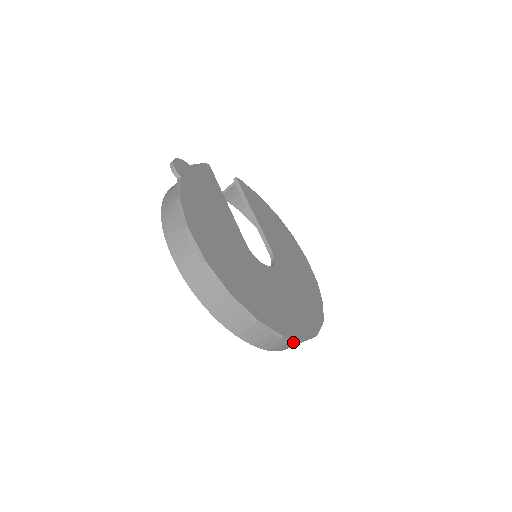
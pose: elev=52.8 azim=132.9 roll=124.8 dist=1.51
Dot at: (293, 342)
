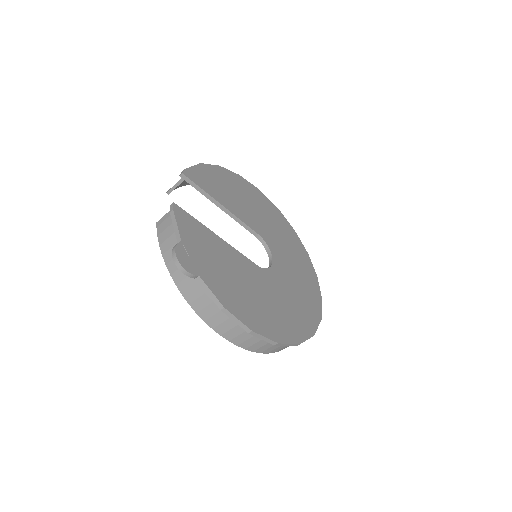
Dot at: occluded
